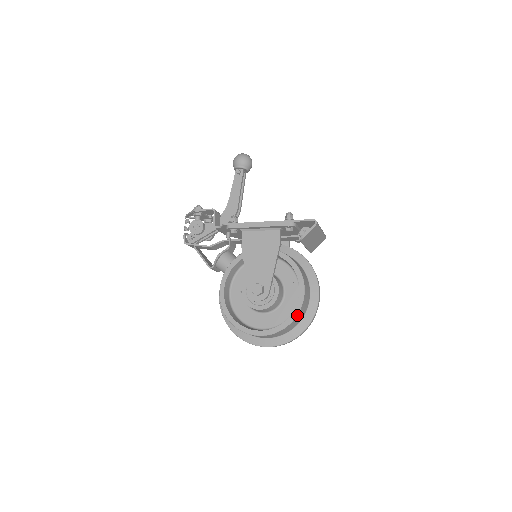
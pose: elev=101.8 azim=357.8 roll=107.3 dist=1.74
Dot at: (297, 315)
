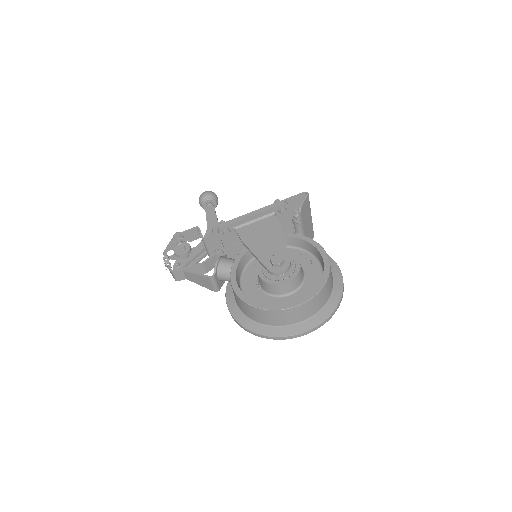
Dot at: (329, 272)
